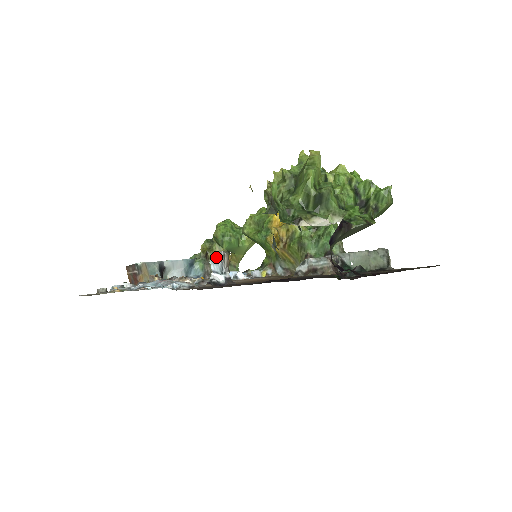
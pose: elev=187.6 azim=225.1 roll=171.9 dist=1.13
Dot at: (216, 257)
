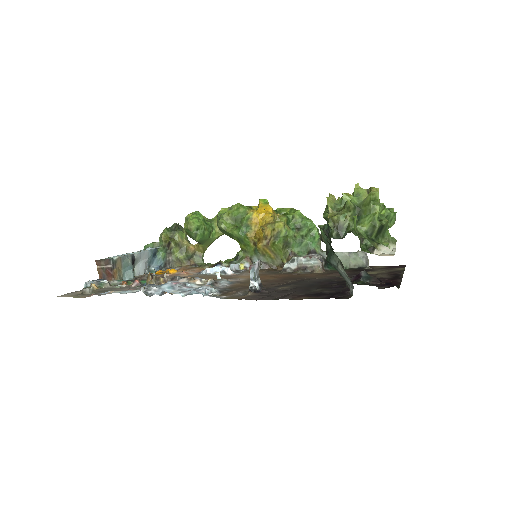
Dot at: (254, 266)
